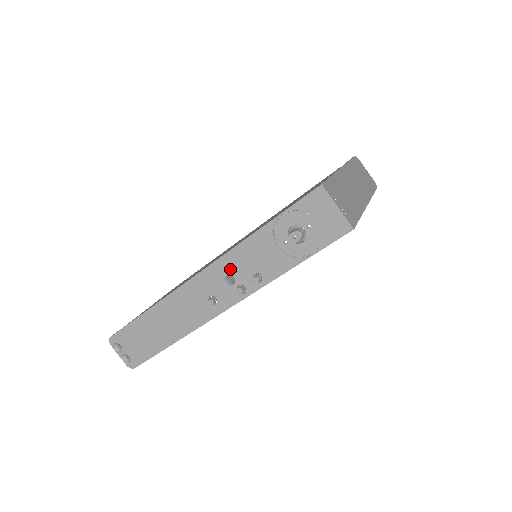
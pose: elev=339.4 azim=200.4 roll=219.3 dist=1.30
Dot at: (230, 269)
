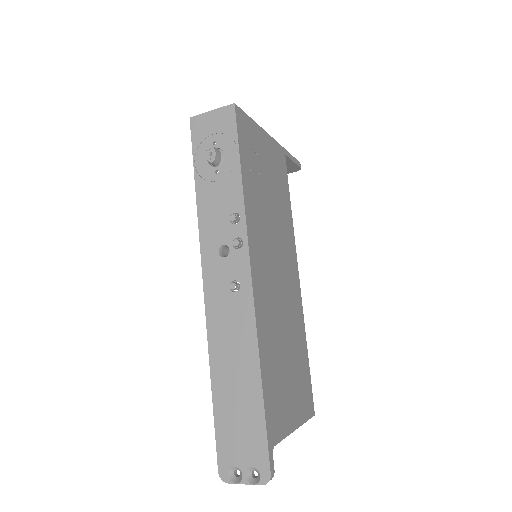
Dot at: (214, 244)
